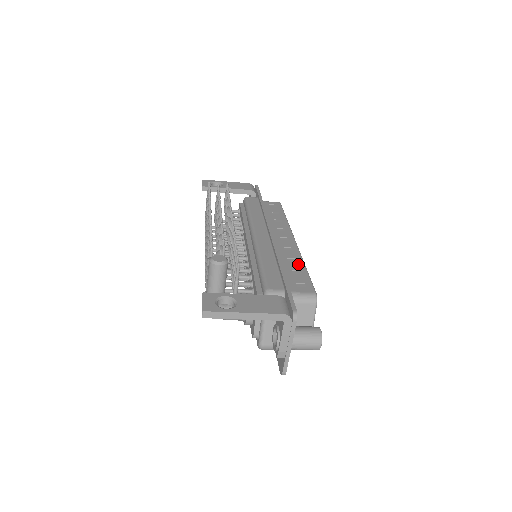
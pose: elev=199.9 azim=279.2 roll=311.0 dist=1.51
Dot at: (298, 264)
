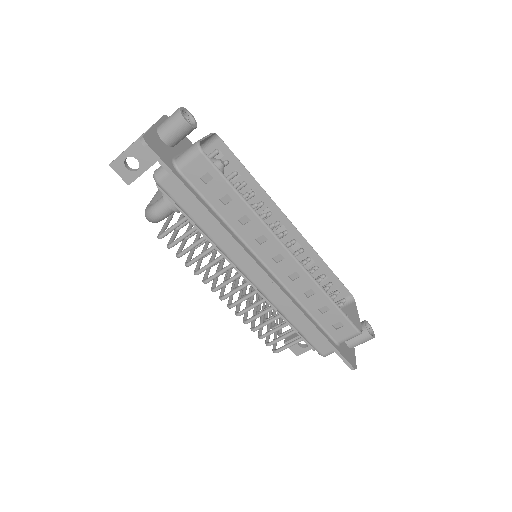
Dot at: (249, 184)
